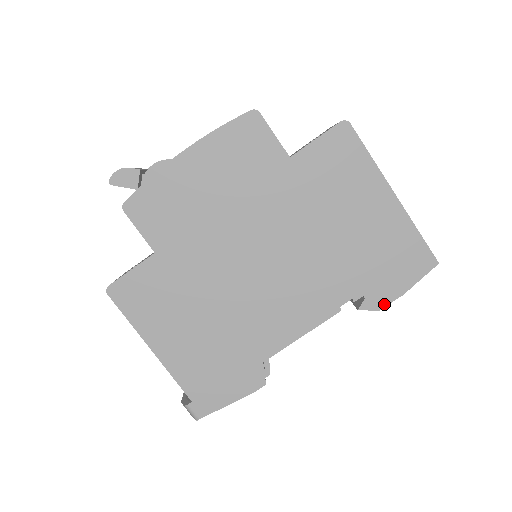
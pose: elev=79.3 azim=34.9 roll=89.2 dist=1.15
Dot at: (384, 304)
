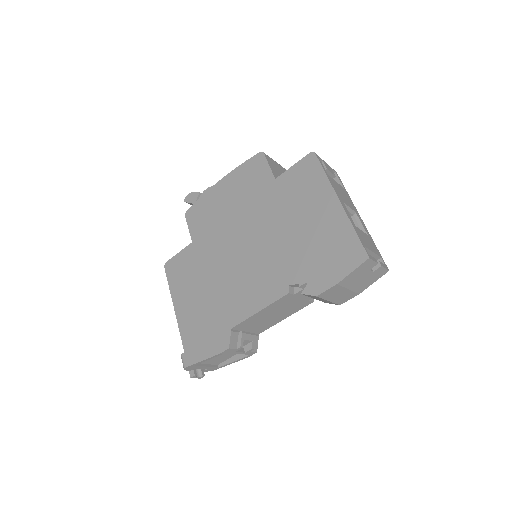
Dot at: (321, 291)
